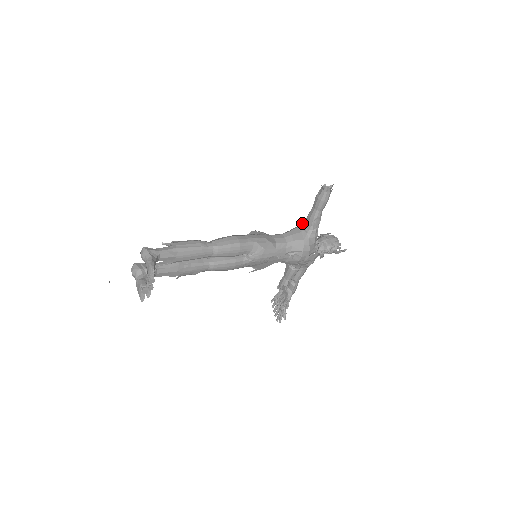
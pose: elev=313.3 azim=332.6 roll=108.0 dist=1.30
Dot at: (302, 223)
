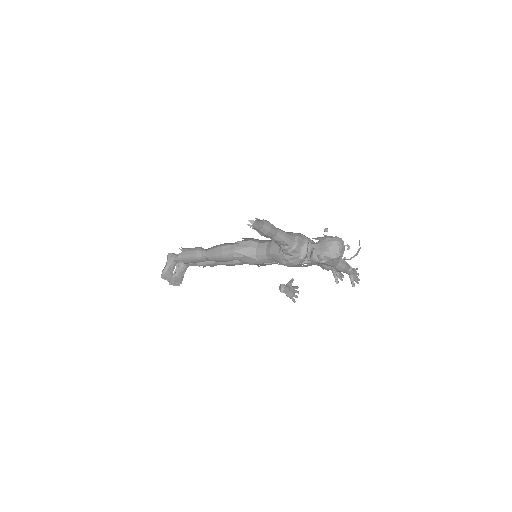
Dot at: occluded
